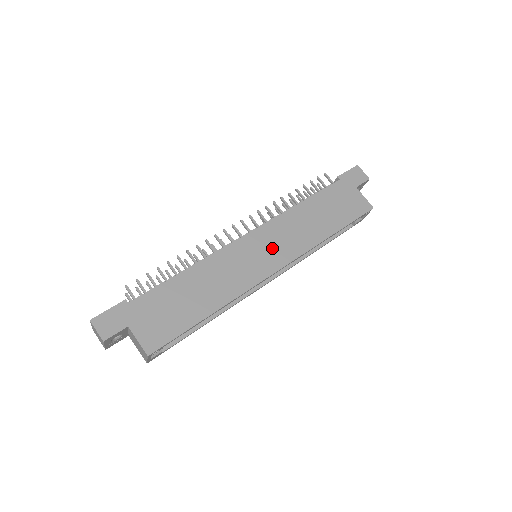
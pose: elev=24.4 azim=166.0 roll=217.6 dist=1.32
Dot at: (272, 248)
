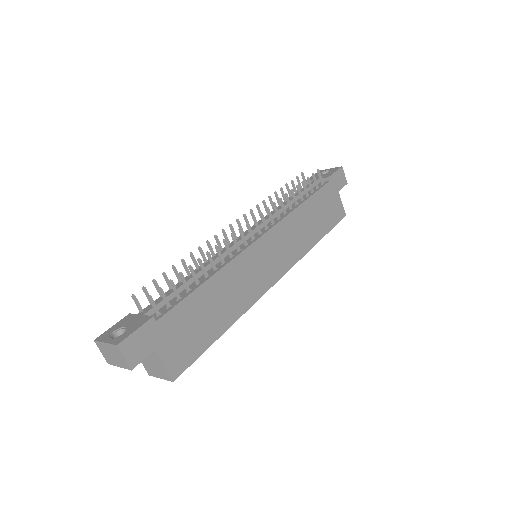
Dot at: (277, 254)
